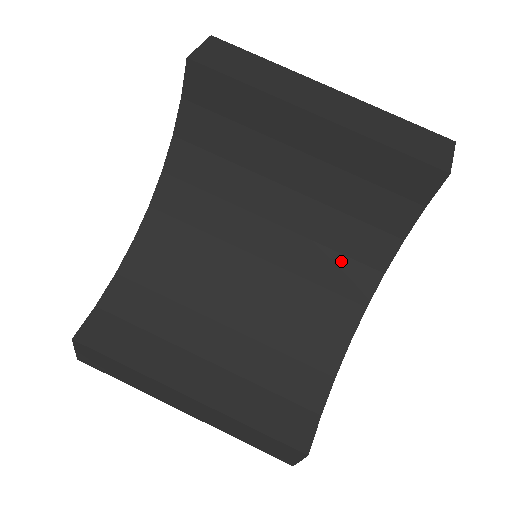
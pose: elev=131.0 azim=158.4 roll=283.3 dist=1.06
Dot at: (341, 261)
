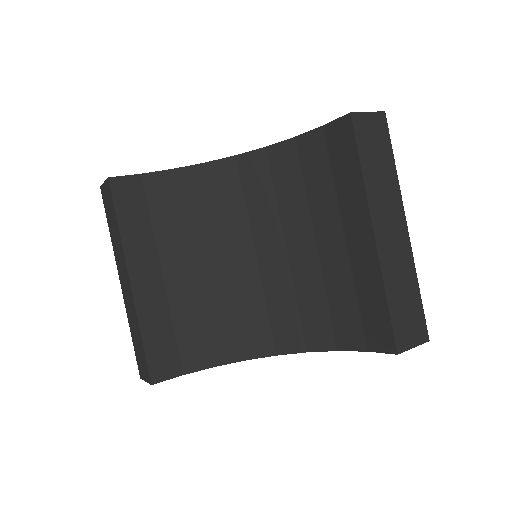
Dot at: (294, 317)
